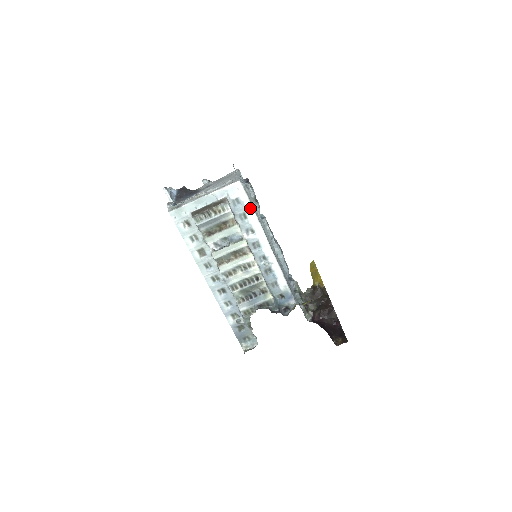
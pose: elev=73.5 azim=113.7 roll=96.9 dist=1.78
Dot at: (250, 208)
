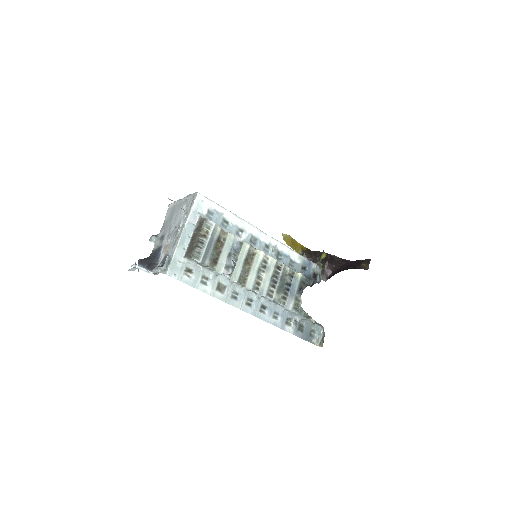
Dot at: (224, 211)
